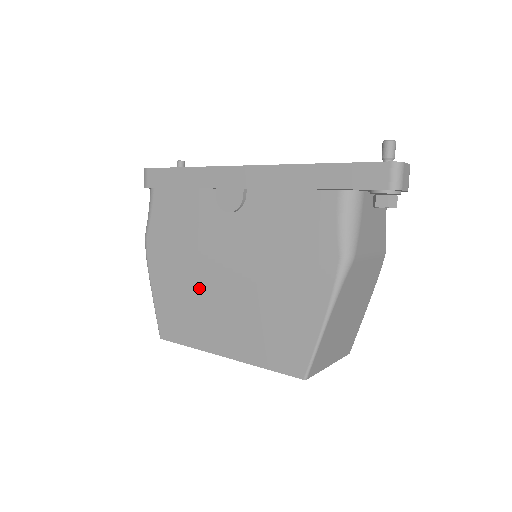
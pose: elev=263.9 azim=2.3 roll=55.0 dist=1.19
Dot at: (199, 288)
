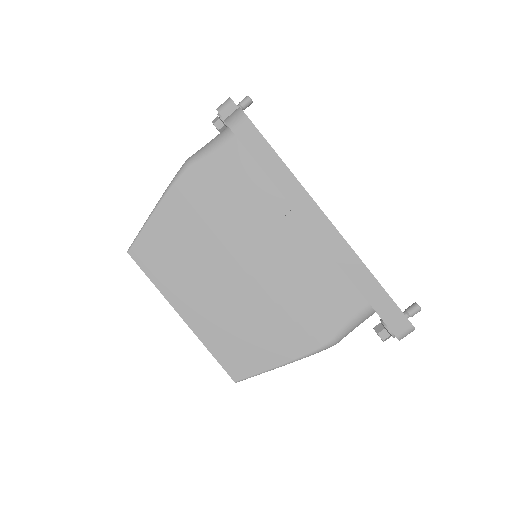
Dot at: (207, 256)
